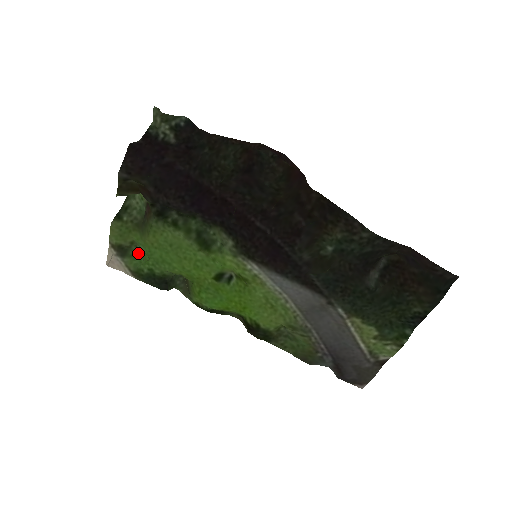
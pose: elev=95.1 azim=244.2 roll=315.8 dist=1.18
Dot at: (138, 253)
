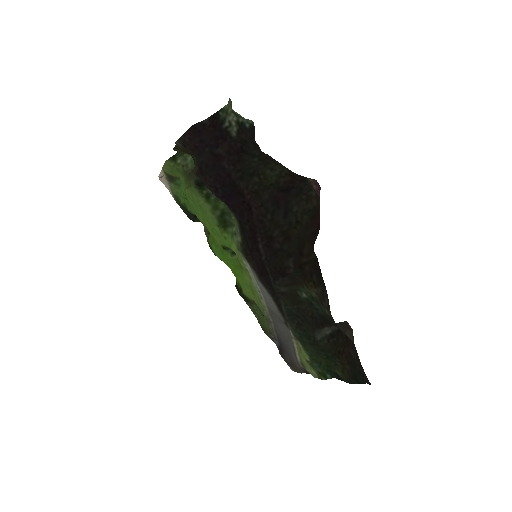
Dot at: (182, 185)
